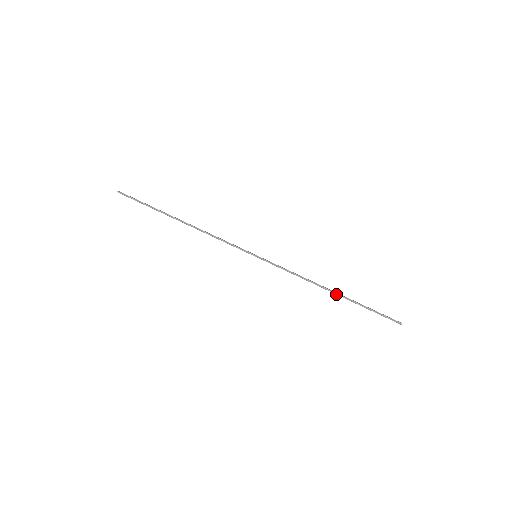
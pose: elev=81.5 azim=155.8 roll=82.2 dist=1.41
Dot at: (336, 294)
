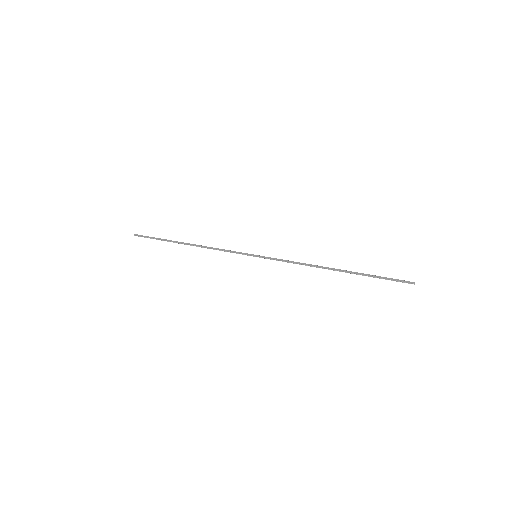
Dot at: (339, 271)
